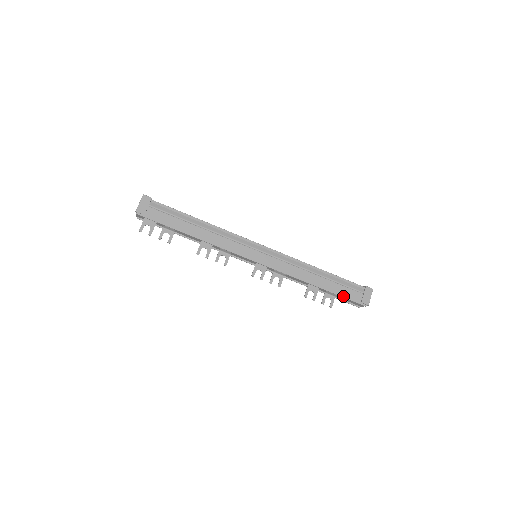
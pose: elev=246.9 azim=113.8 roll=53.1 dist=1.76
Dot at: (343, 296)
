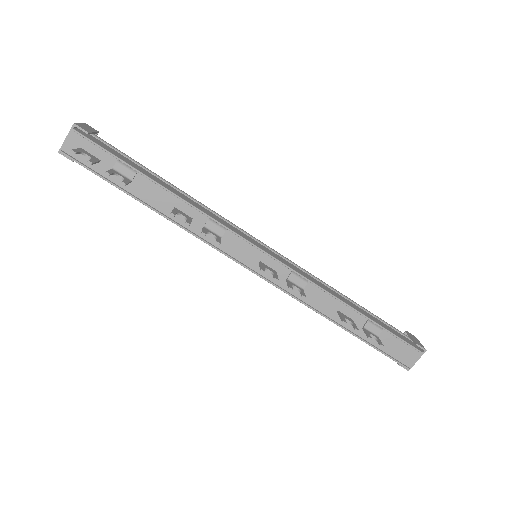
Dot at: (390, 331)
